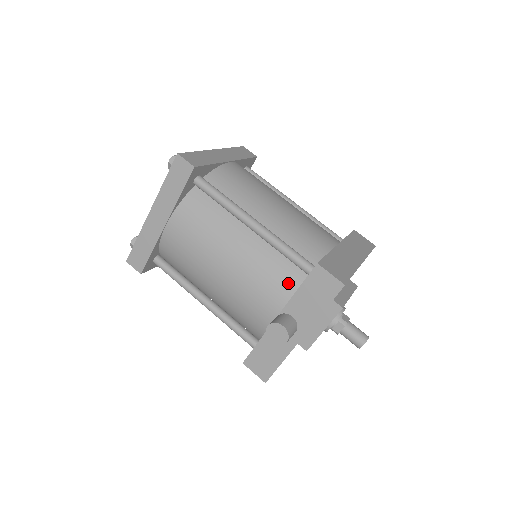
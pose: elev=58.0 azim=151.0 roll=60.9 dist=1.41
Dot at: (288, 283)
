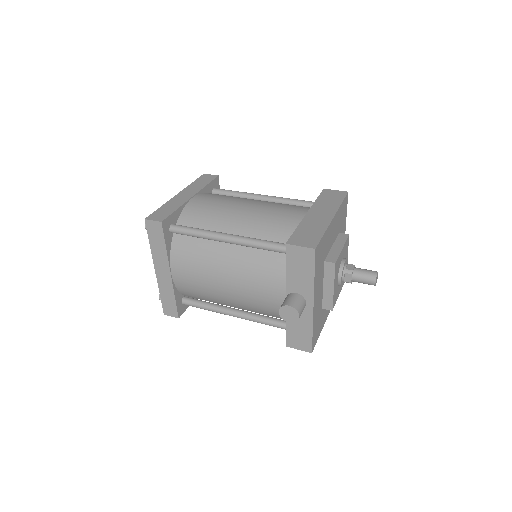
Dot at: (278, 269)
